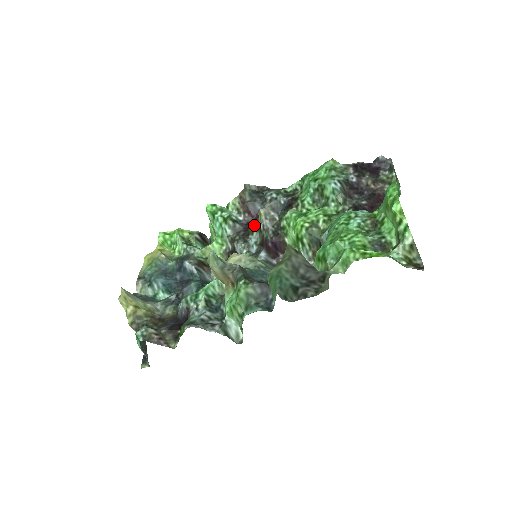
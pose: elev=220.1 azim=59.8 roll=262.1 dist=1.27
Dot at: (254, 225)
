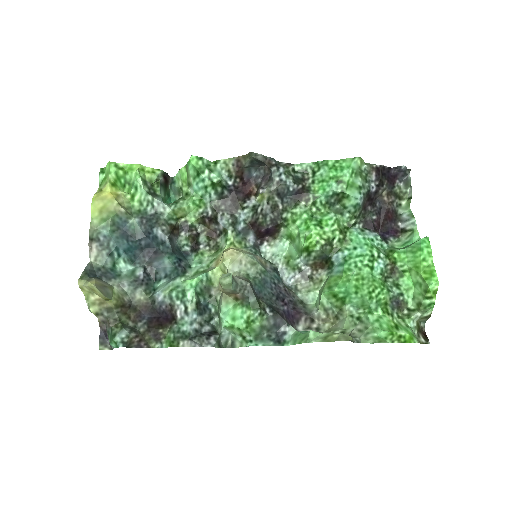
Dot at: (244, 195)
